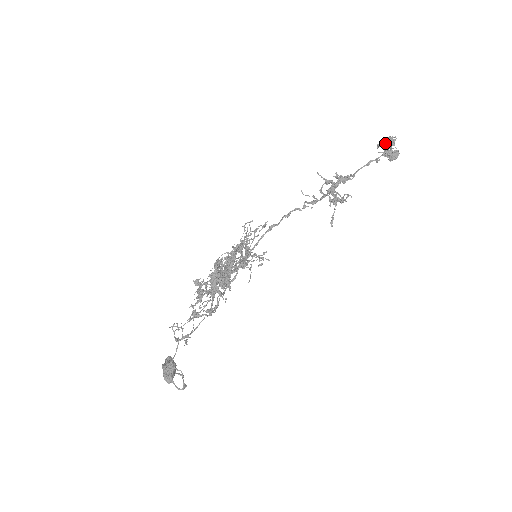
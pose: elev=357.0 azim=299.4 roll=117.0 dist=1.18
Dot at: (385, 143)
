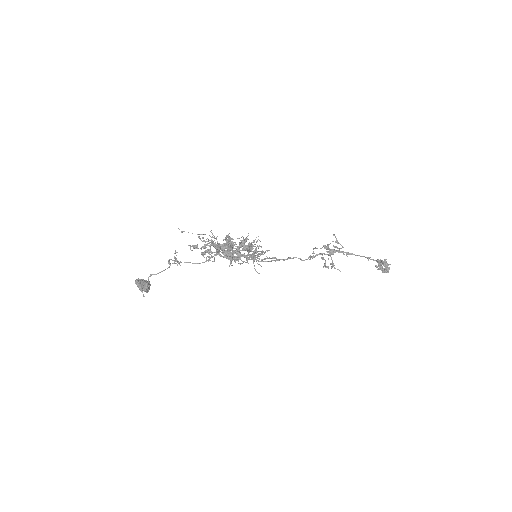
Dot at: occluded
